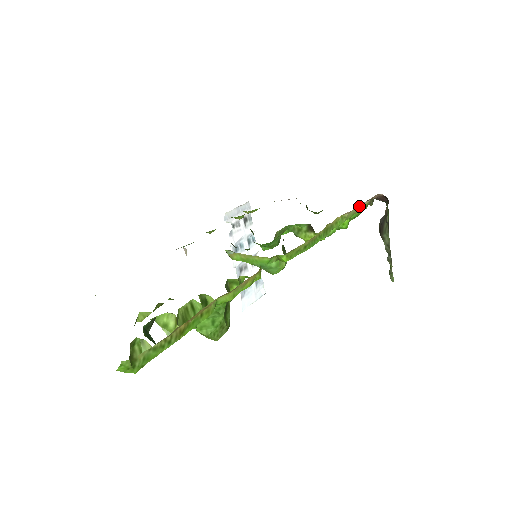
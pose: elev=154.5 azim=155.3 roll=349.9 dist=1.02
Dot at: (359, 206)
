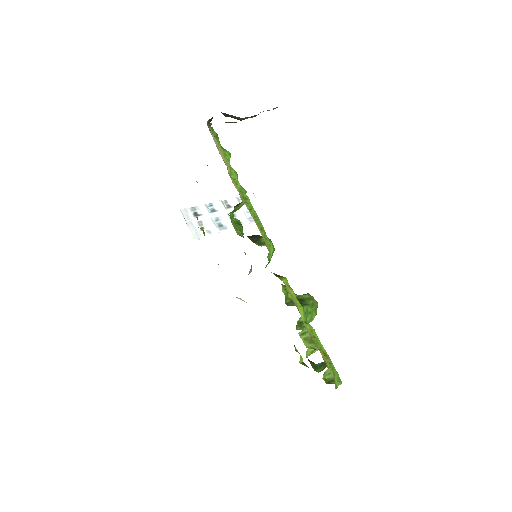
Dot at: (217, 148)
